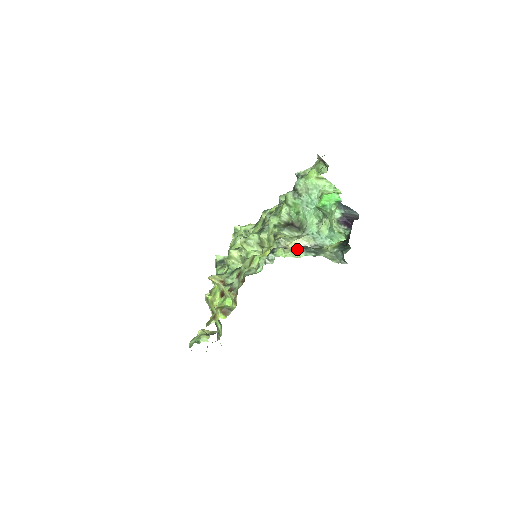
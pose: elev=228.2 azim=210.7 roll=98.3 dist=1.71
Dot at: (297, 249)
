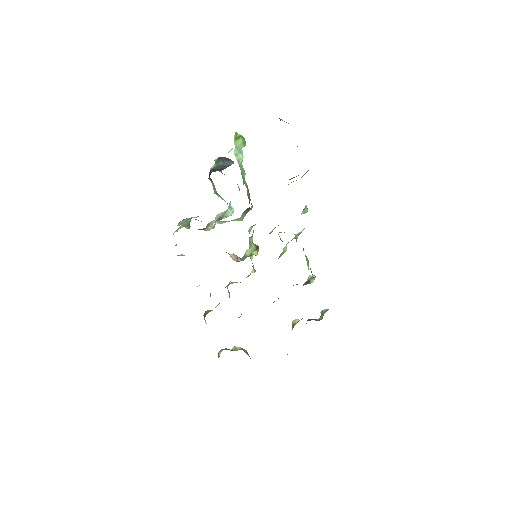
Dot at: occluded
